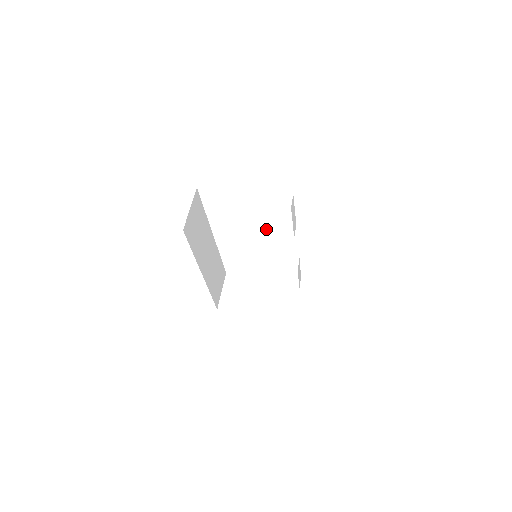
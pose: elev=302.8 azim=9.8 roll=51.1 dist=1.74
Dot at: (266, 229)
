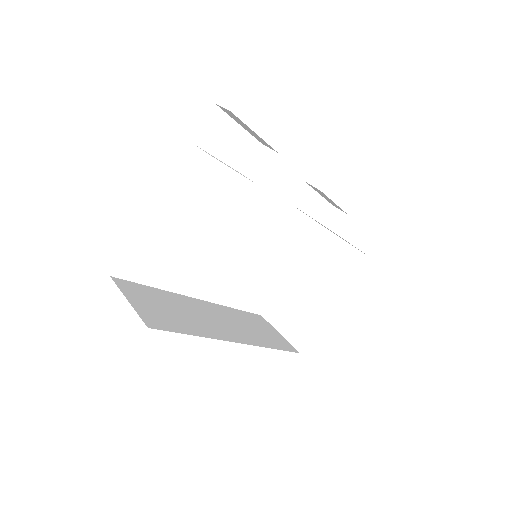
Dot at: (226, 219)
